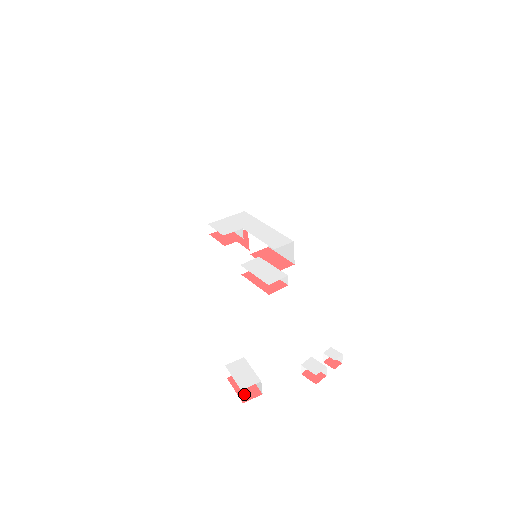
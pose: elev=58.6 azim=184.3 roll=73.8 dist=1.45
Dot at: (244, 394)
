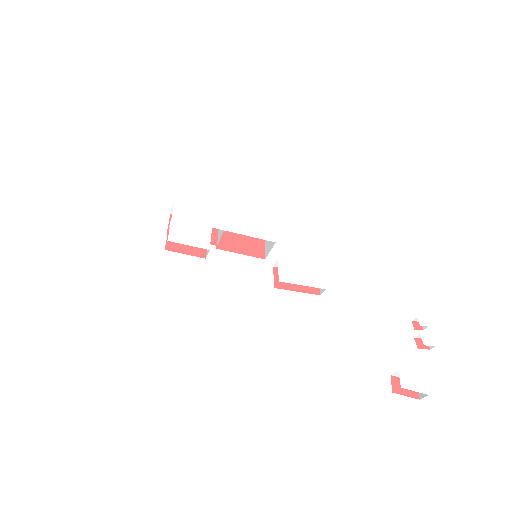
Dot at: (413, 393)
